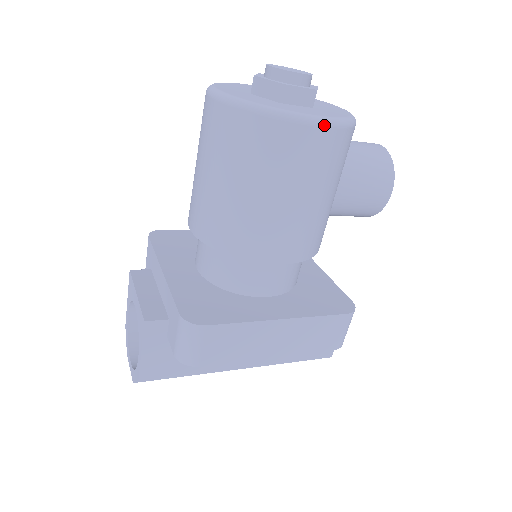
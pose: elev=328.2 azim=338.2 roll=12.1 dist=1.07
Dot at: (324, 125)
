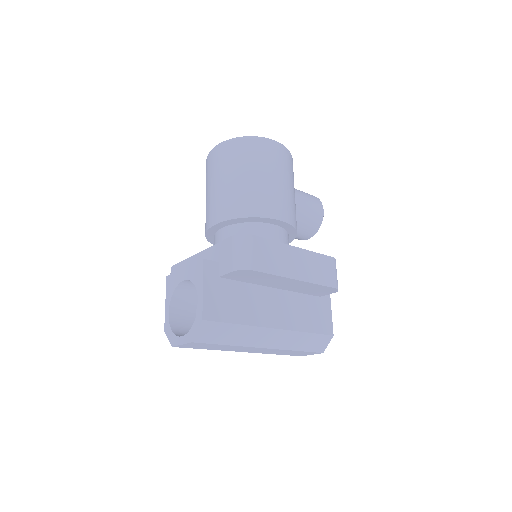
Dot at: (281, 144)
